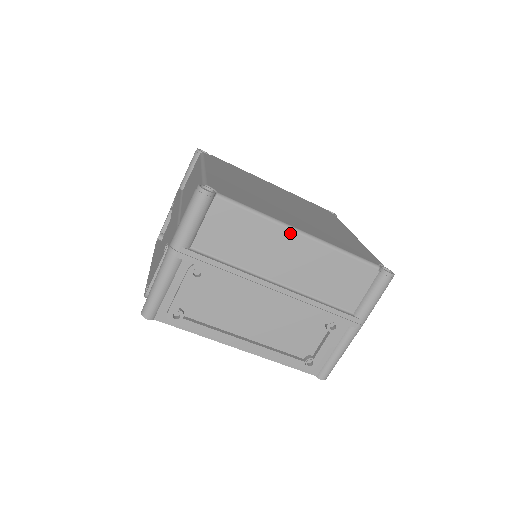
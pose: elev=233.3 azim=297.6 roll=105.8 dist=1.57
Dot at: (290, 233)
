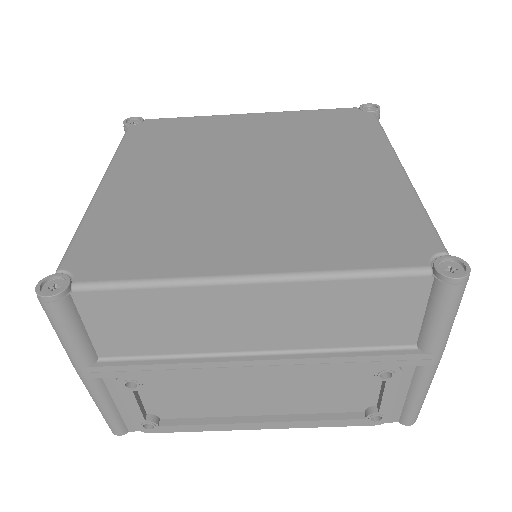
Dot at: (226, 289)
